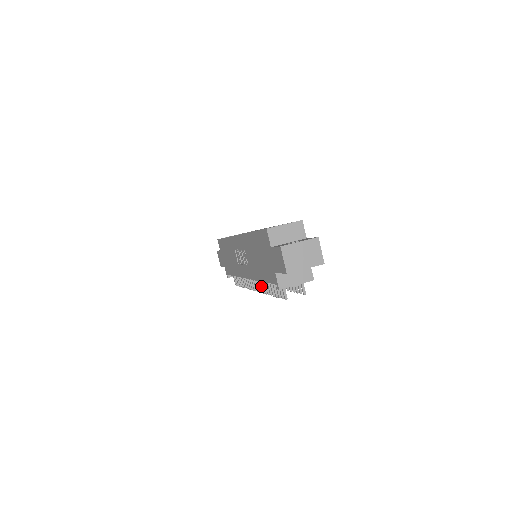
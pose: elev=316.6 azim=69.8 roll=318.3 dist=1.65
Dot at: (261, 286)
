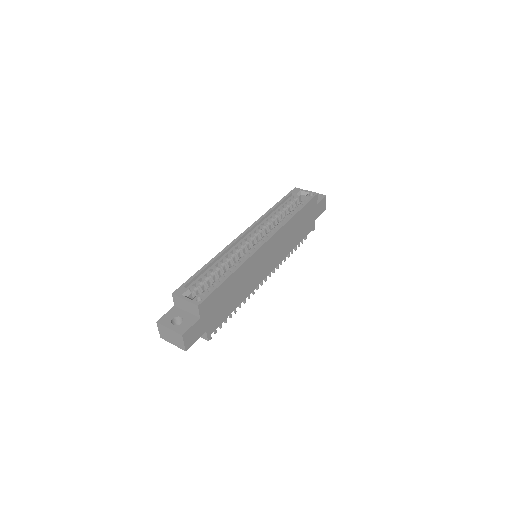
Dot at: occluded
